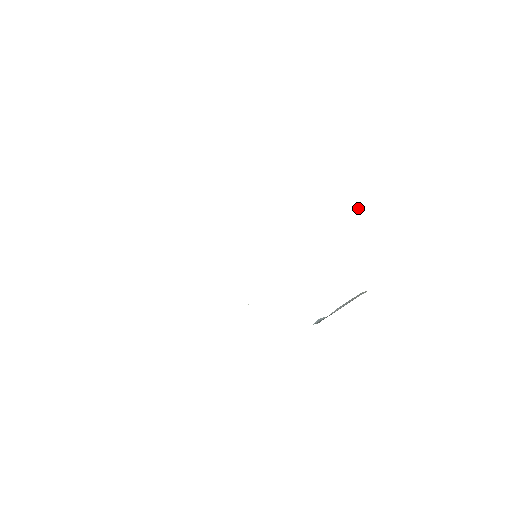
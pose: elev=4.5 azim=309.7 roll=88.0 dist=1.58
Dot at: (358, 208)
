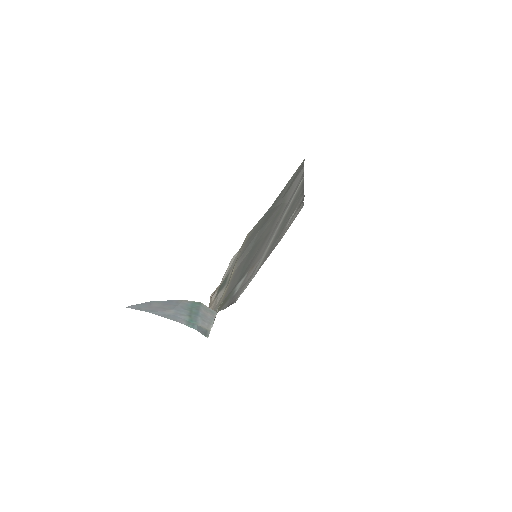
Dot at: (270, 208)
